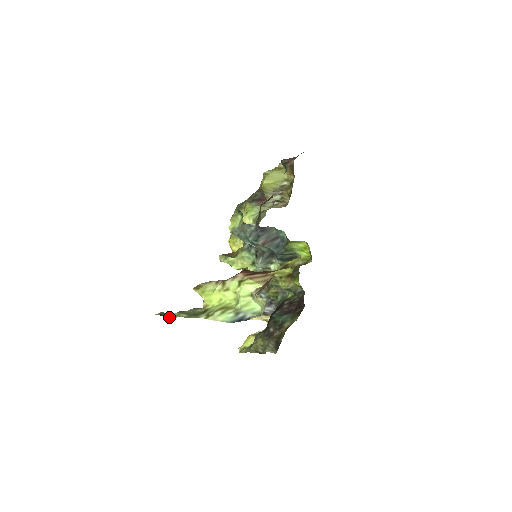
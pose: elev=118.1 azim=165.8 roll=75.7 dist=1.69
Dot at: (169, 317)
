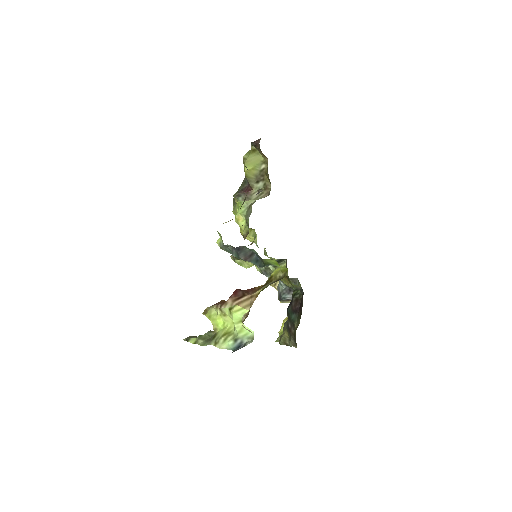
Dot at: (192, 343)
